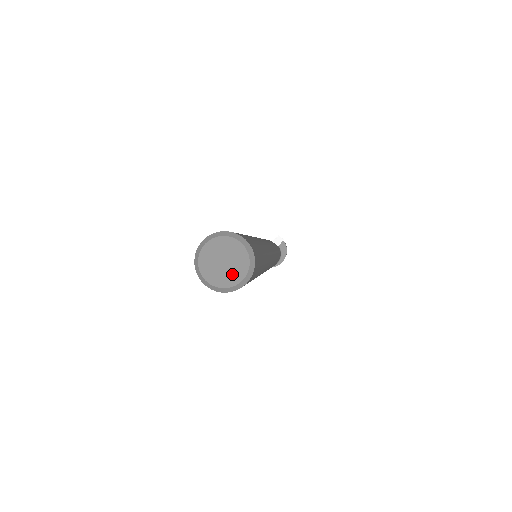
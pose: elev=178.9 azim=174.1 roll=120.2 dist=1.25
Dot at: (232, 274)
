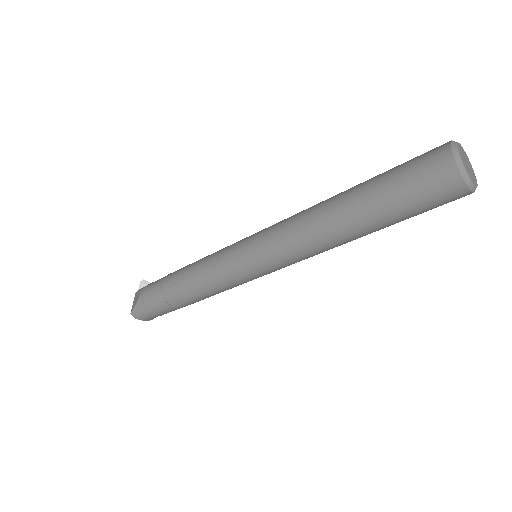
Dot at: (473, 173)
